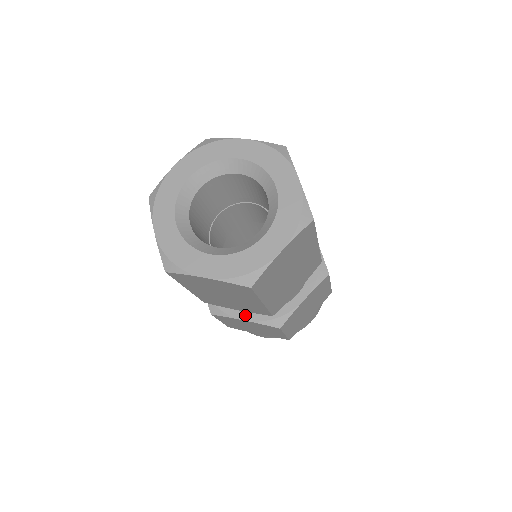
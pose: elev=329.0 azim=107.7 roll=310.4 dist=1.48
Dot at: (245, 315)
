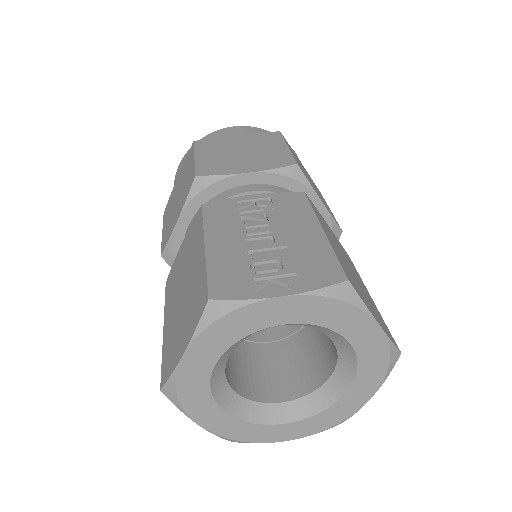
Dot at: occluded
